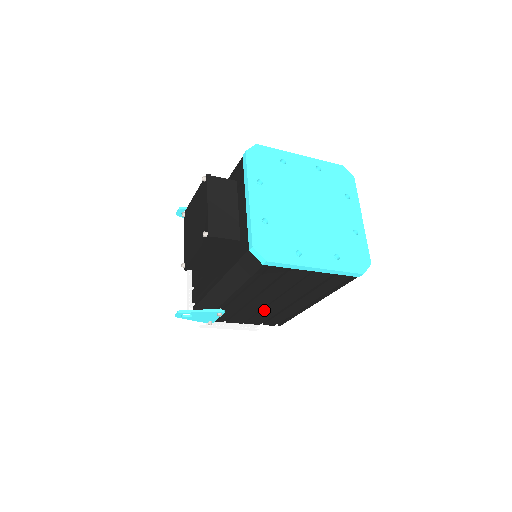
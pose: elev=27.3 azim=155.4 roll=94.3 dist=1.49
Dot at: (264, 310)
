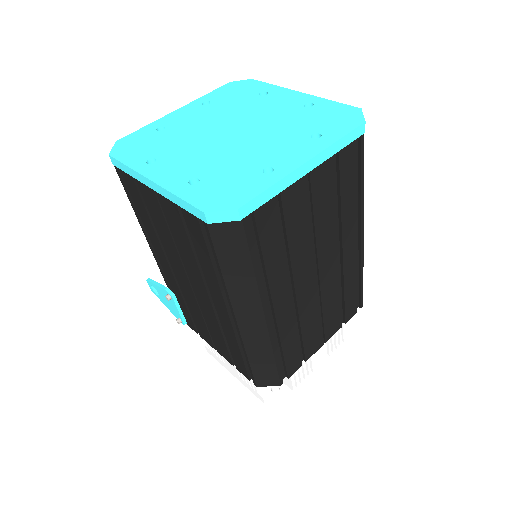
Dot at: (204, 314)
